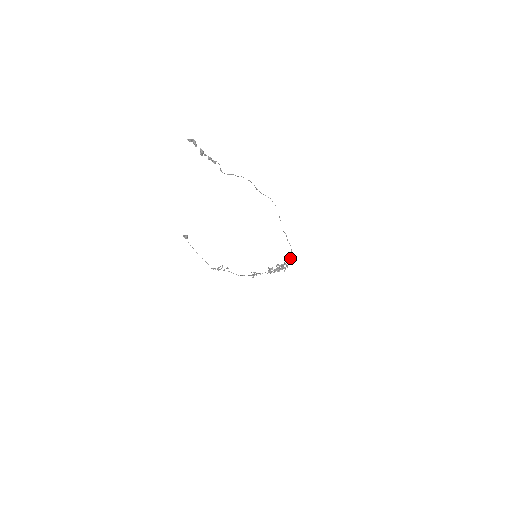
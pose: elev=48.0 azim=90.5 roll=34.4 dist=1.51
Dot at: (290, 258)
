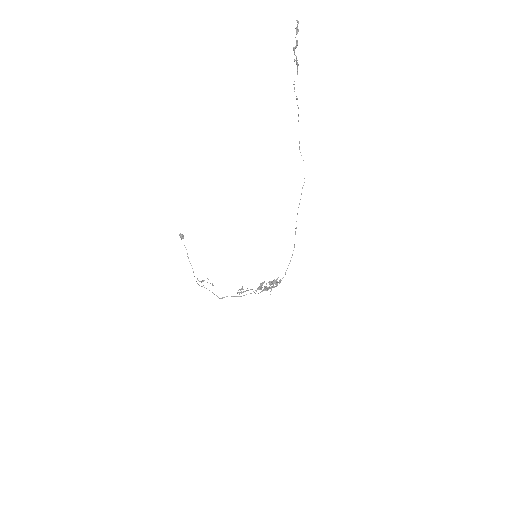
Dot at: occluded
